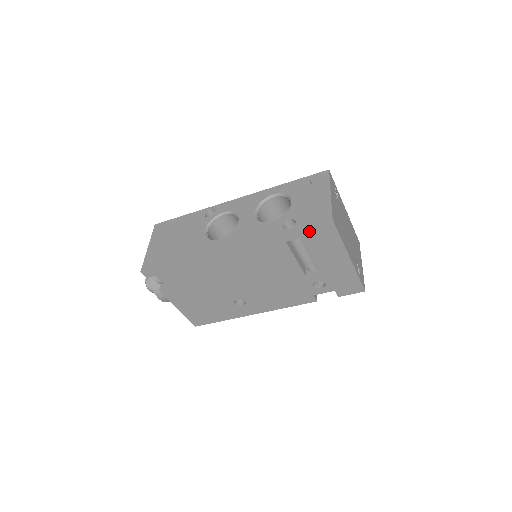
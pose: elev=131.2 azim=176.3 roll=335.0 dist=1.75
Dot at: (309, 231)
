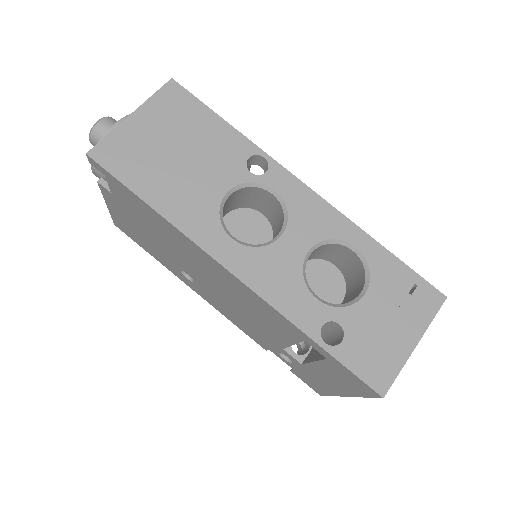
Dot at: (343, 369)
